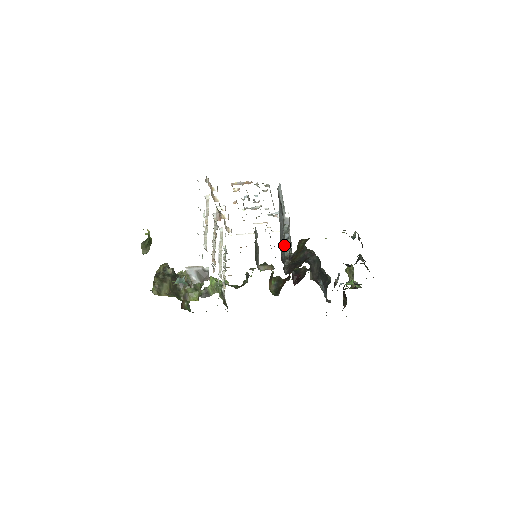
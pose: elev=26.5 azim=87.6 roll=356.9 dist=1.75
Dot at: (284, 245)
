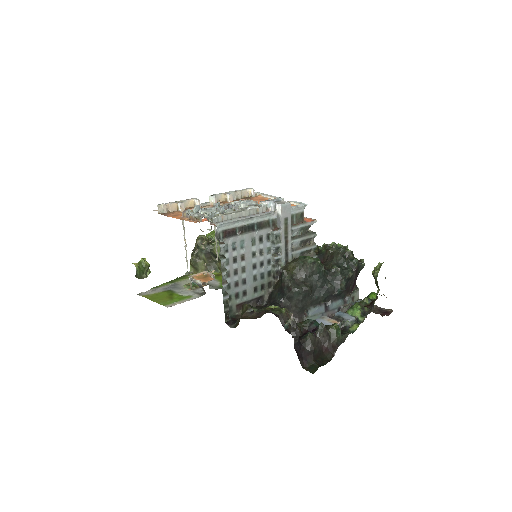
Dot at: (270, 260)
